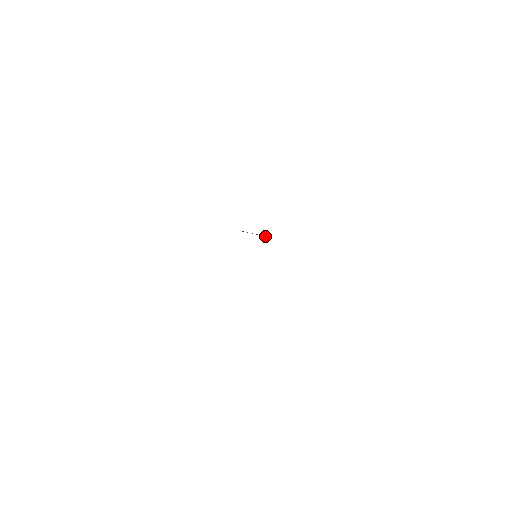
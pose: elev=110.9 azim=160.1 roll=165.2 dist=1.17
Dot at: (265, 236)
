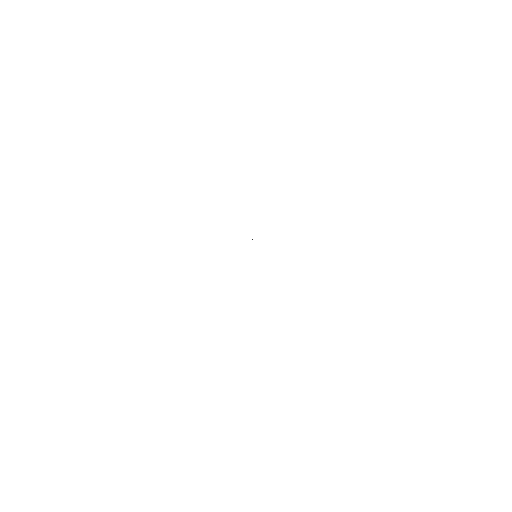
Dot at: occluded
